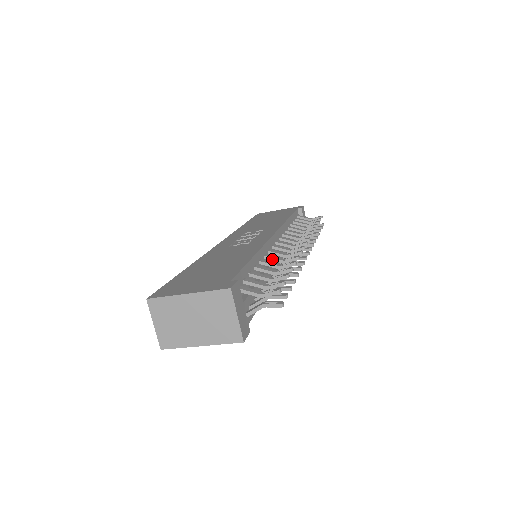
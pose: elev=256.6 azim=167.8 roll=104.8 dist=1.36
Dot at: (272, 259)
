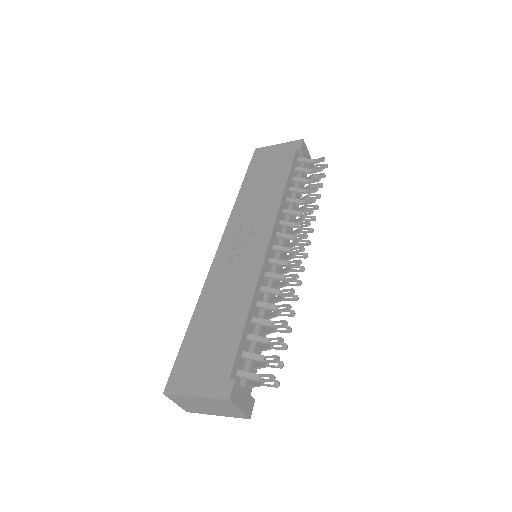
Dot at: (269, 293)
